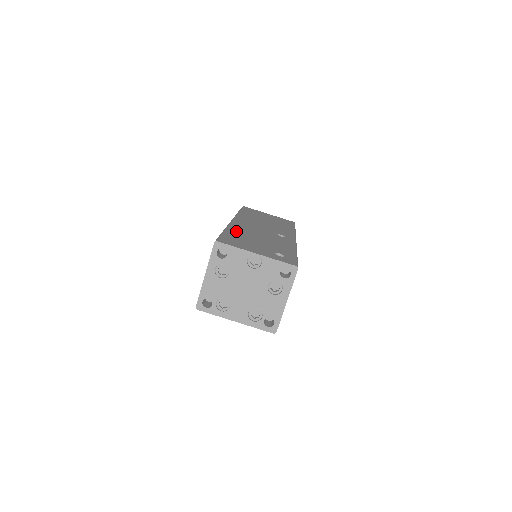
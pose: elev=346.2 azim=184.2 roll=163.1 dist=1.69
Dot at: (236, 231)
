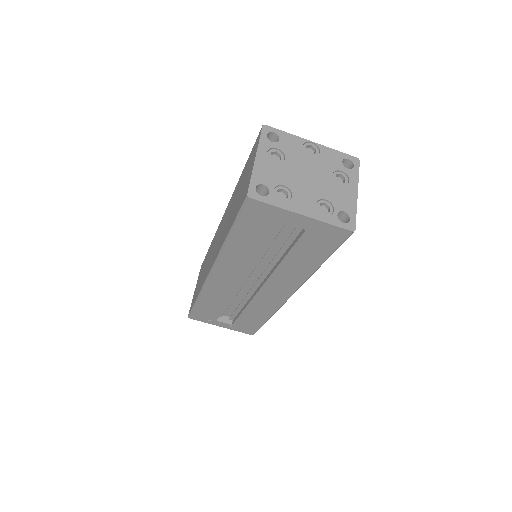
Dot at: occluded
